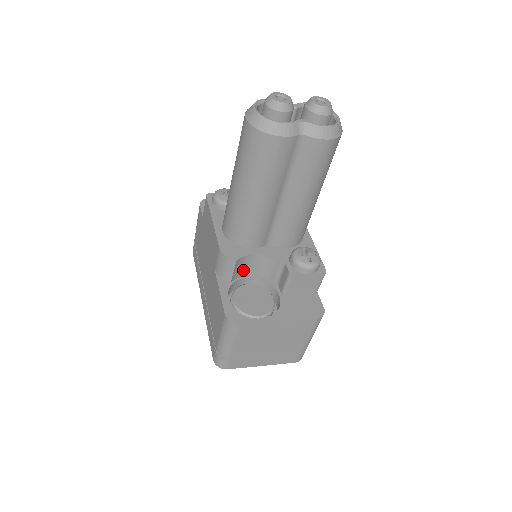
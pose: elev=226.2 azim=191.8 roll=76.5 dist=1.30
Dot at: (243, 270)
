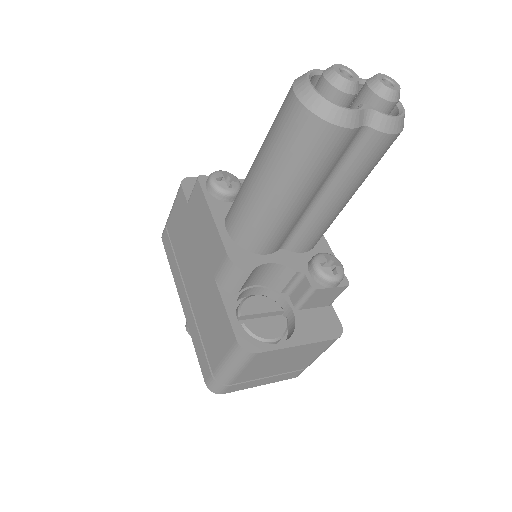
Dot at: (251, 280)
